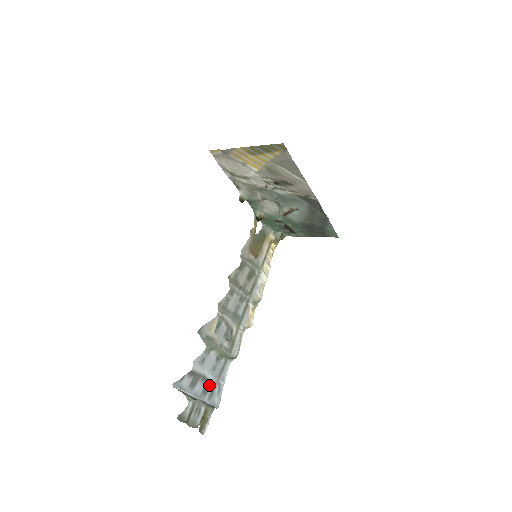
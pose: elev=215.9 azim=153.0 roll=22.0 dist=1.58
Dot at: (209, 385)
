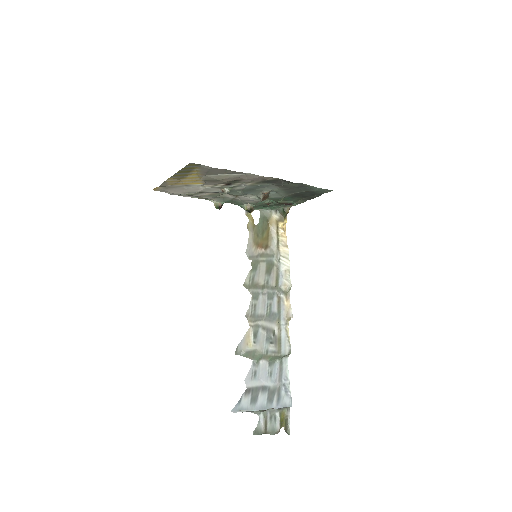
Dot at: (272, 392)
